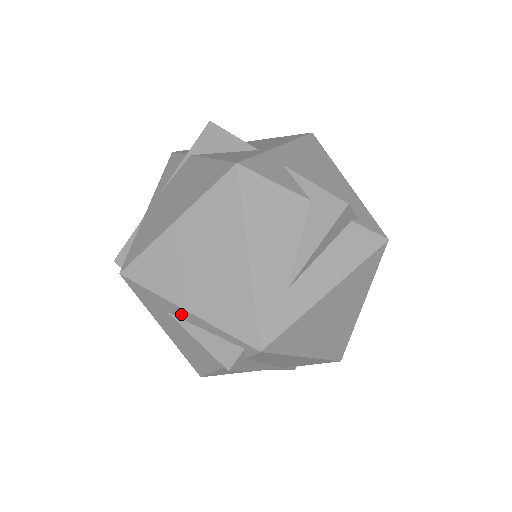
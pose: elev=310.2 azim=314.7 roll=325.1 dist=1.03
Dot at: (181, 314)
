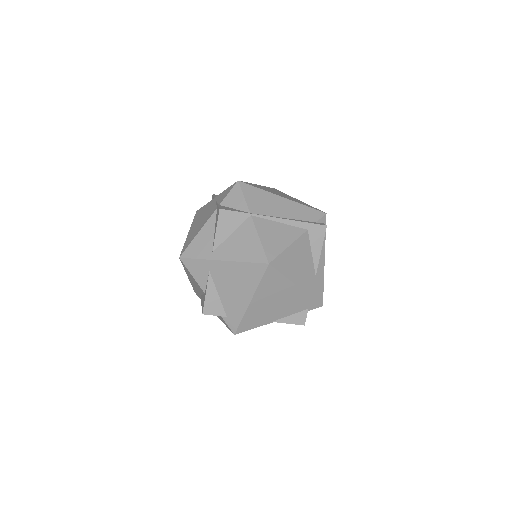
Dot at: occluded
